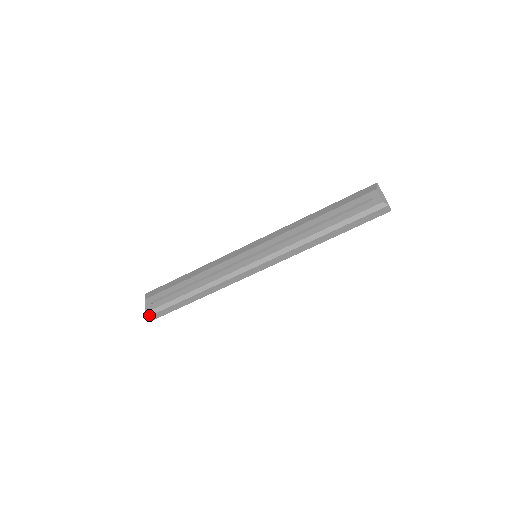
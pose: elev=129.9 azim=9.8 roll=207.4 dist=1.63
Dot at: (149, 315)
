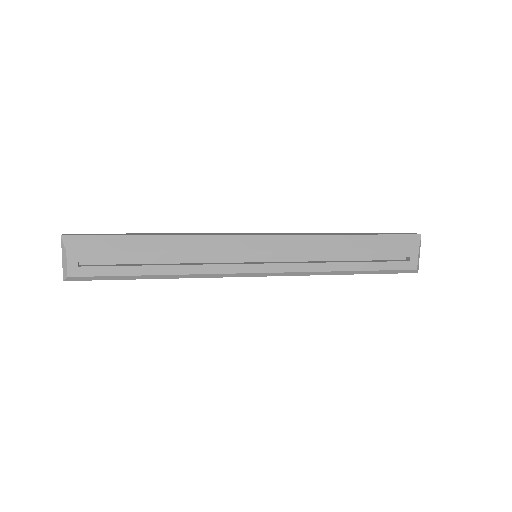
Dot at: (72, 280)
